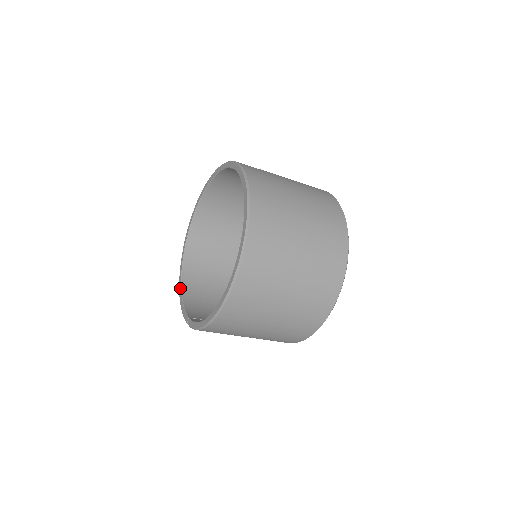
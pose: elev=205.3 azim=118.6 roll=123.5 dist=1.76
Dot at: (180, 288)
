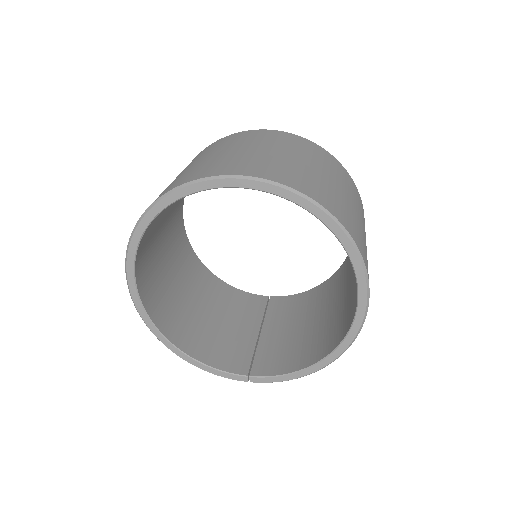
Dot at: (182, 354)
